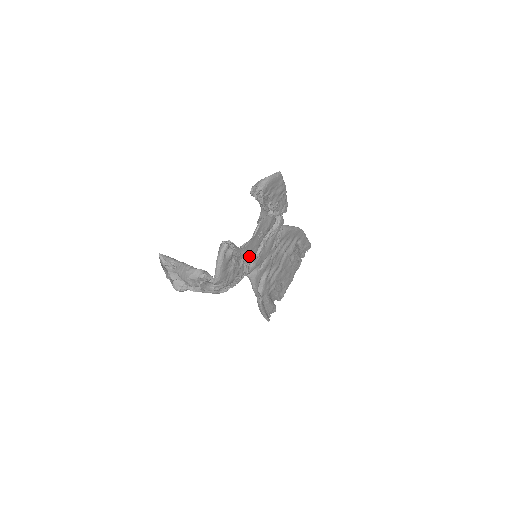
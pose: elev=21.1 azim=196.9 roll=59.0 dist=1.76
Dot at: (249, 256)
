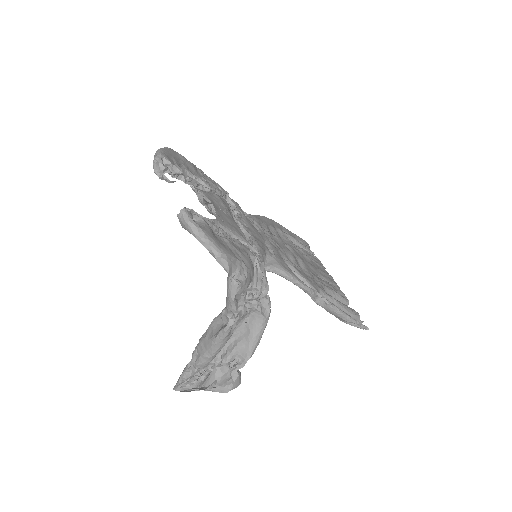
Dot at: (237, 233)
